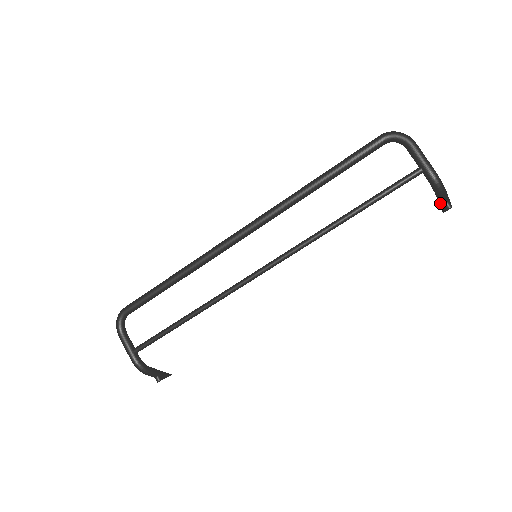
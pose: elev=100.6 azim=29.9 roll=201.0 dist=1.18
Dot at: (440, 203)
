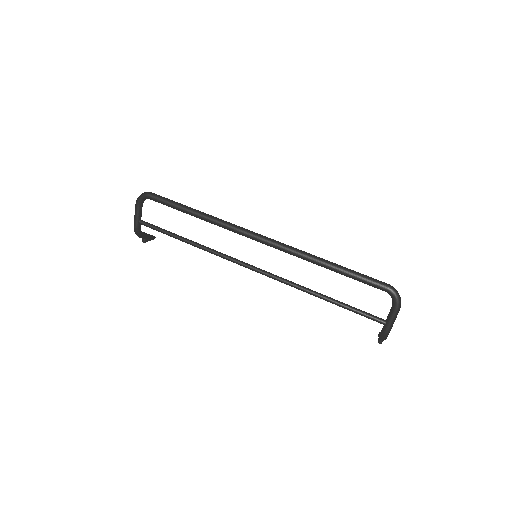
Dot at: occluded
